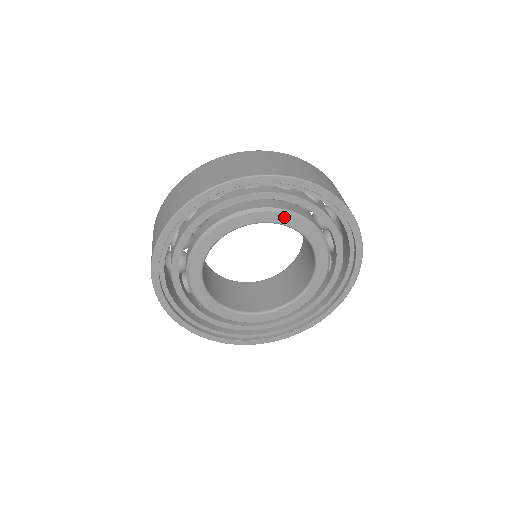
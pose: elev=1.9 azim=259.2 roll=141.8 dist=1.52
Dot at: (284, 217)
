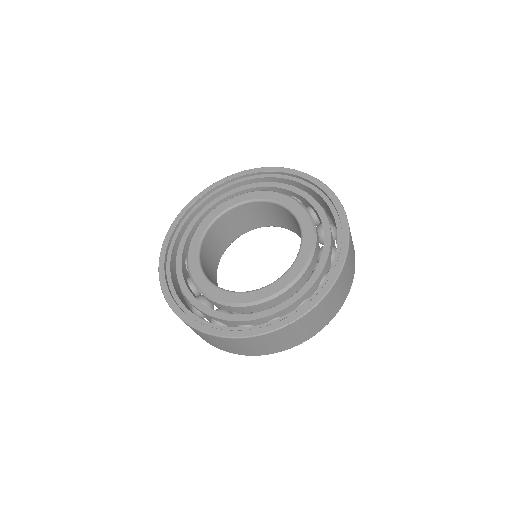
Dot at: (267, 194)
